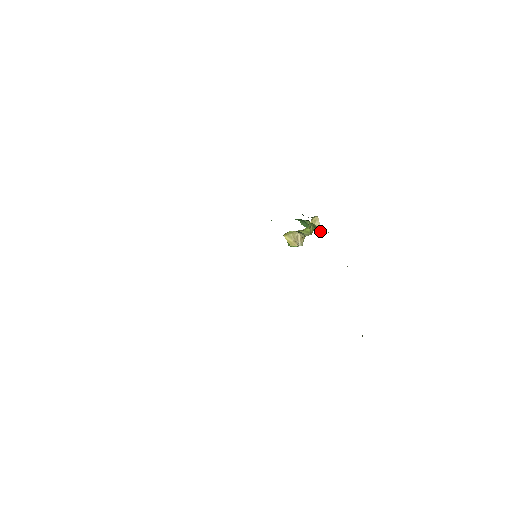
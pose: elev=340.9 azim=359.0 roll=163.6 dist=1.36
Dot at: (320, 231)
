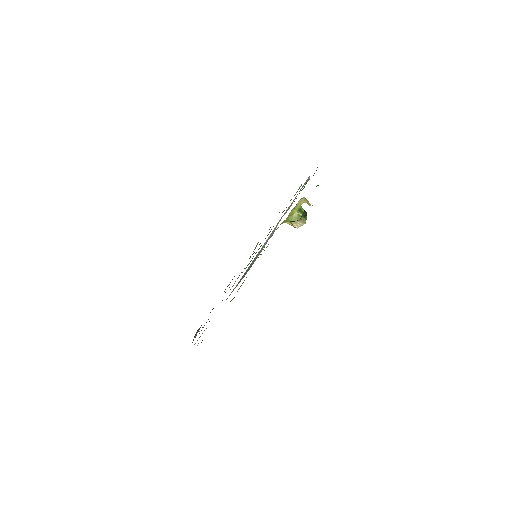
Dot at: occluded
